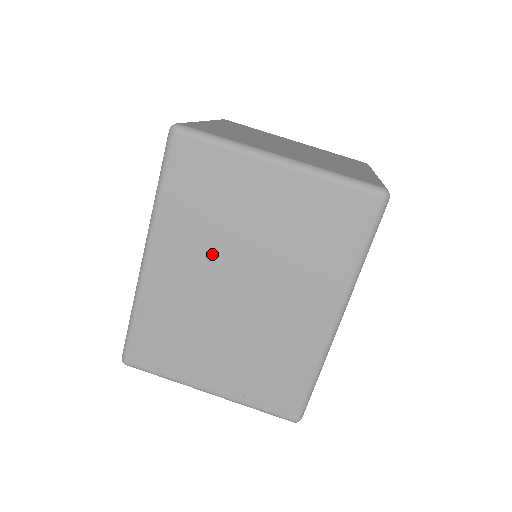
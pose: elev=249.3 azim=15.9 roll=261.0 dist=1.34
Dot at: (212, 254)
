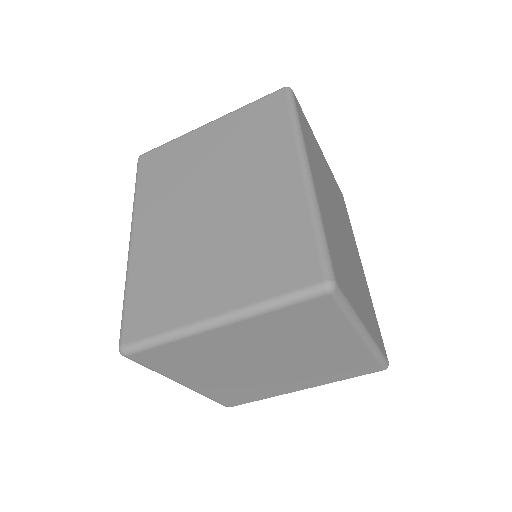
Dot at: (181, 198)
